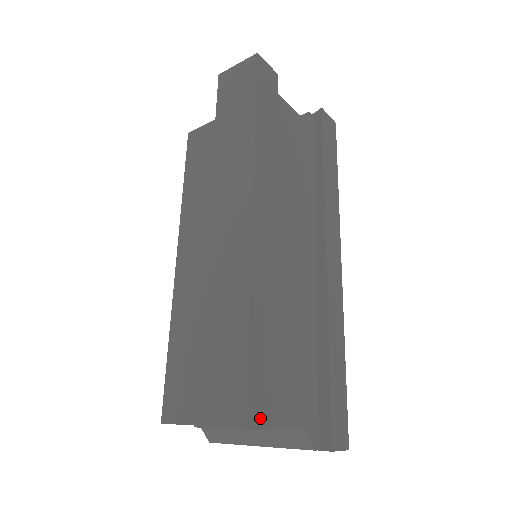
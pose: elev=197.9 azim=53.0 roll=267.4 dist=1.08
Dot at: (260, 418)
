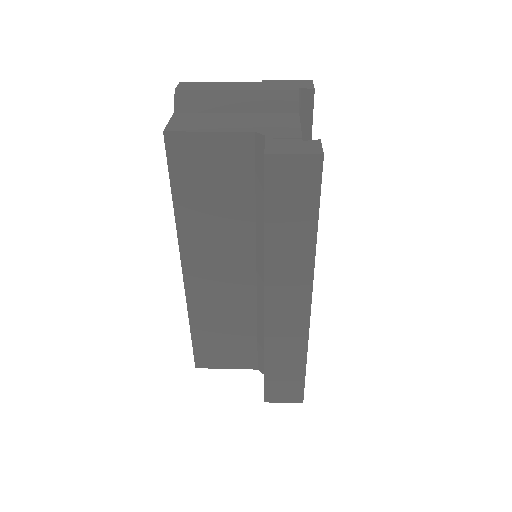
Dot at: occluded
